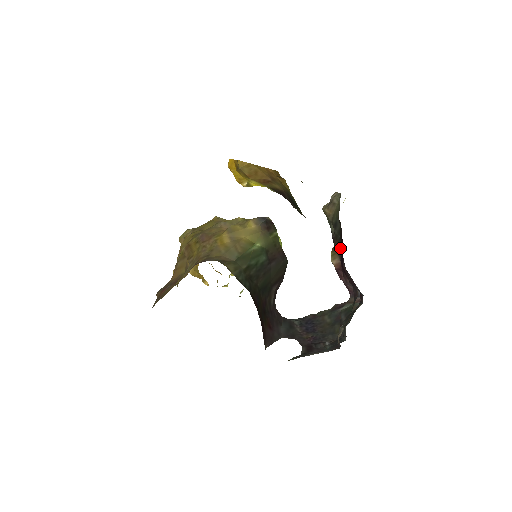
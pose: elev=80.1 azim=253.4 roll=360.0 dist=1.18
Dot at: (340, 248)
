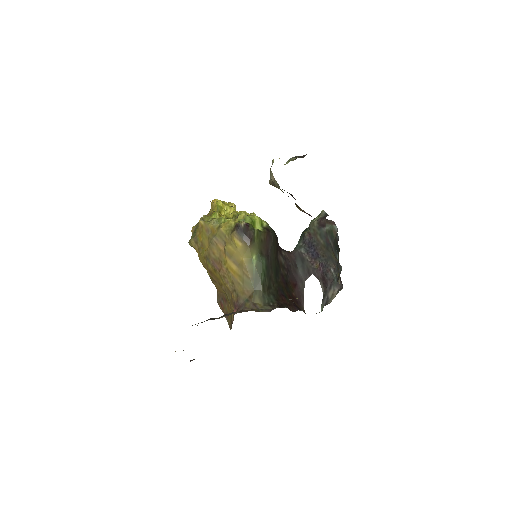
Dot at: occluded
